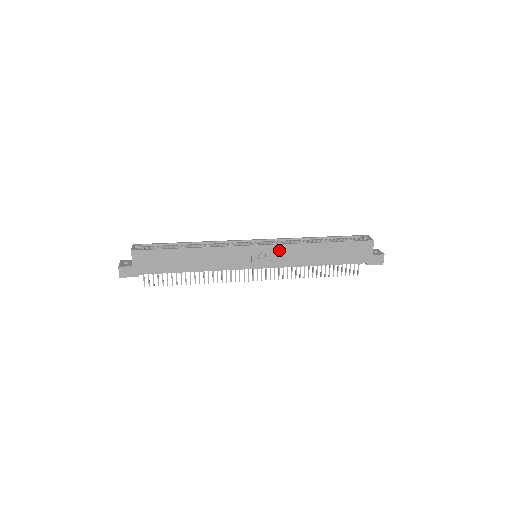
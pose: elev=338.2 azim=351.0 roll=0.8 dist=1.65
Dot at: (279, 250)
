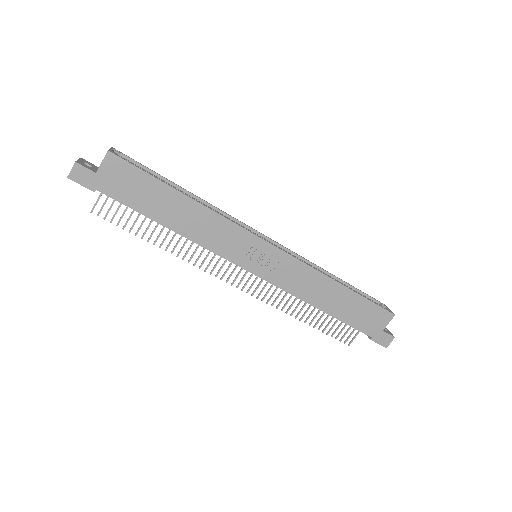
Dot at: (290, 264)
